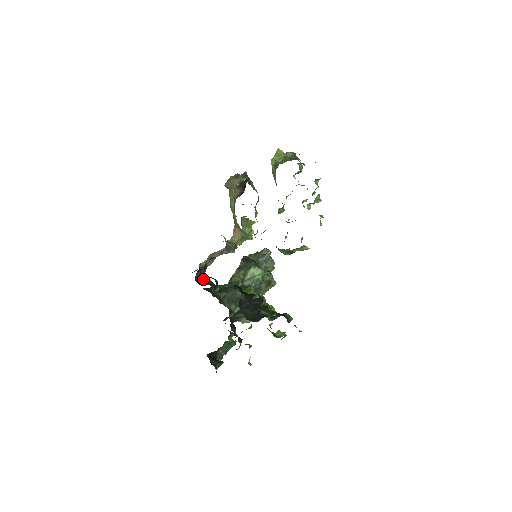
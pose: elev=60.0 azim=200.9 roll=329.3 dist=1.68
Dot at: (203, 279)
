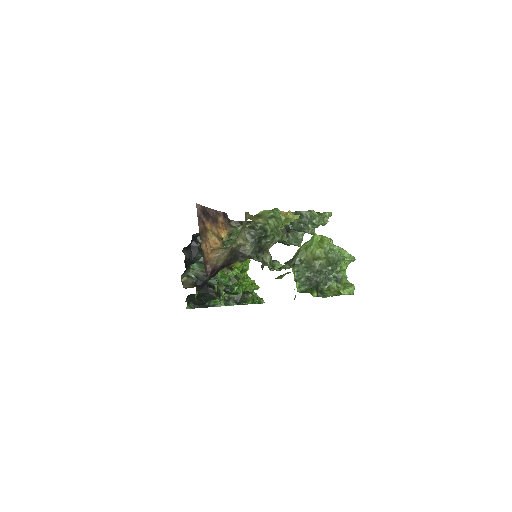
Dot at: occluded
